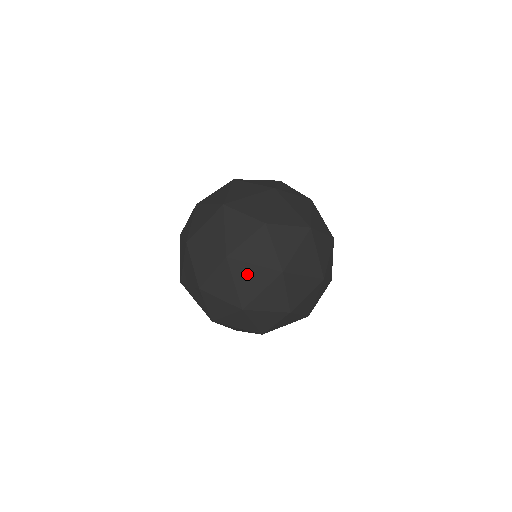
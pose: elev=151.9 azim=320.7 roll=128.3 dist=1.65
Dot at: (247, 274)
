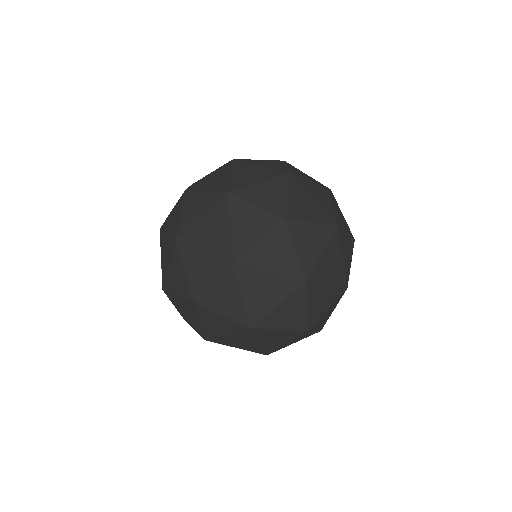
Dot at: (334, 257)
